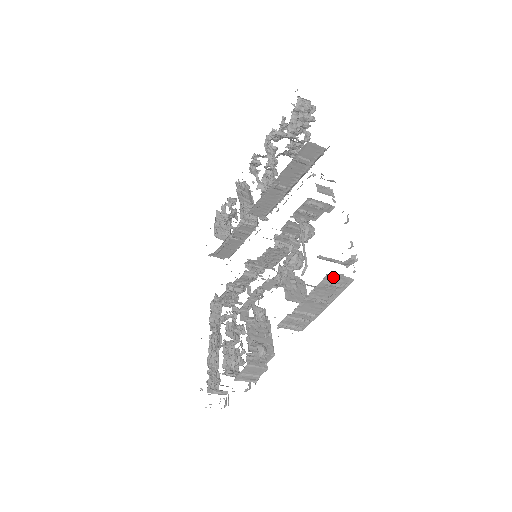
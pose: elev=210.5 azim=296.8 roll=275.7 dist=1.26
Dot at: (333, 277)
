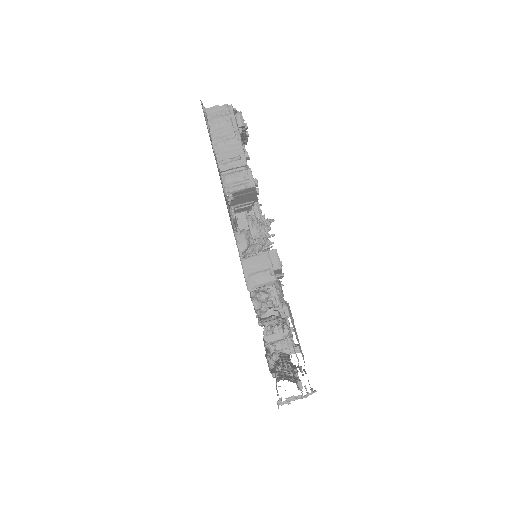
Dot at: (212, 112)
